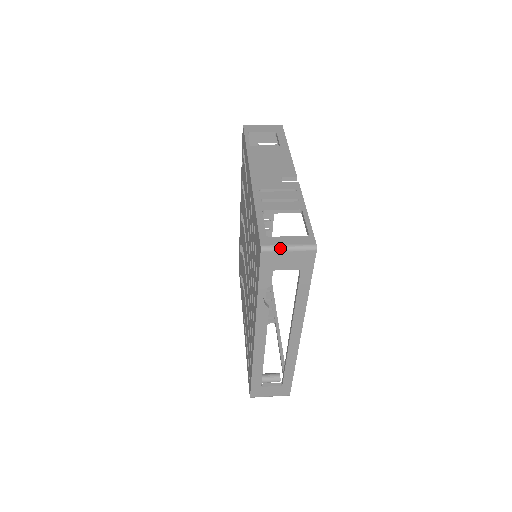
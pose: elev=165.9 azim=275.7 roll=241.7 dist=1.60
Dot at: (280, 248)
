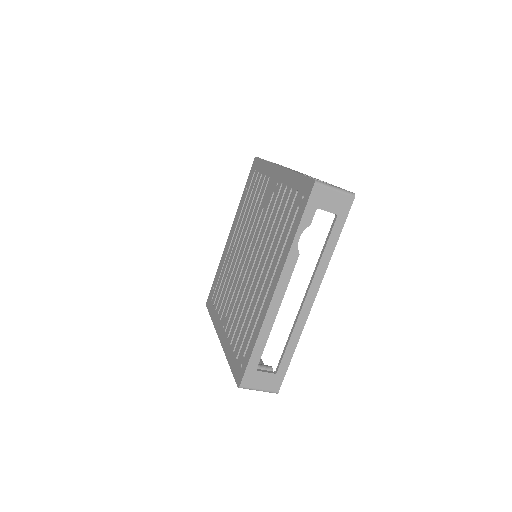
Dot at: (329, 186)
